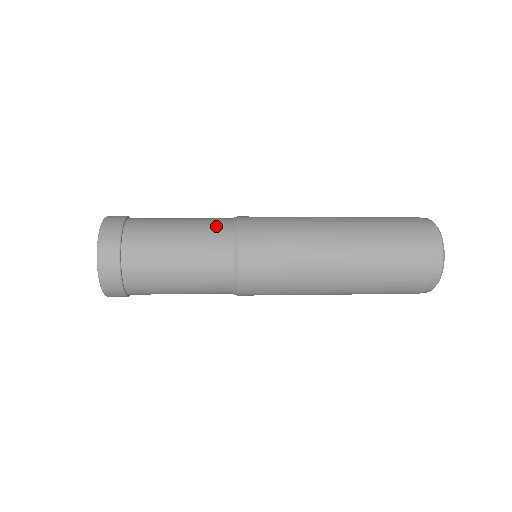
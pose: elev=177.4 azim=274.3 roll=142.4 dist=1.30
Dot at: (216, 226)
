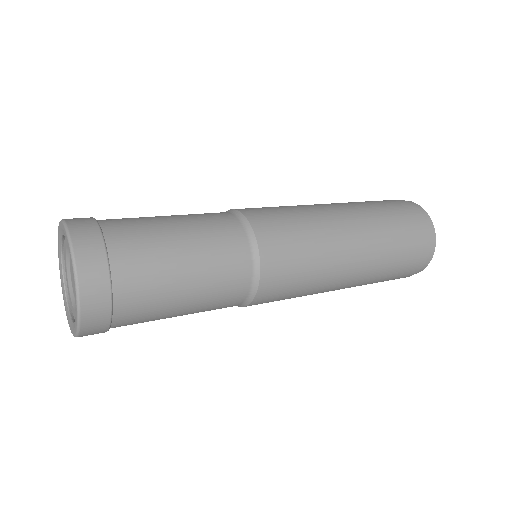
Dot at: (233, 250)
